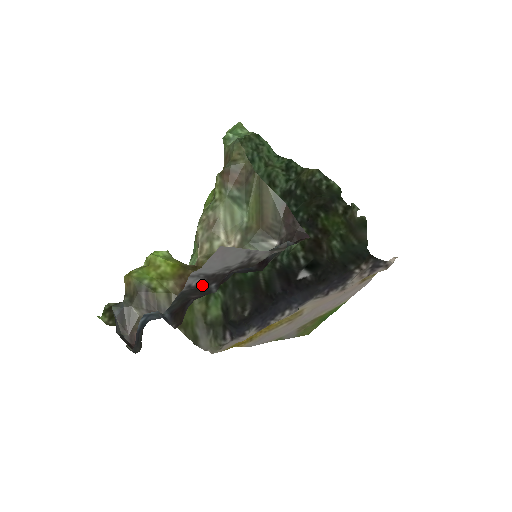
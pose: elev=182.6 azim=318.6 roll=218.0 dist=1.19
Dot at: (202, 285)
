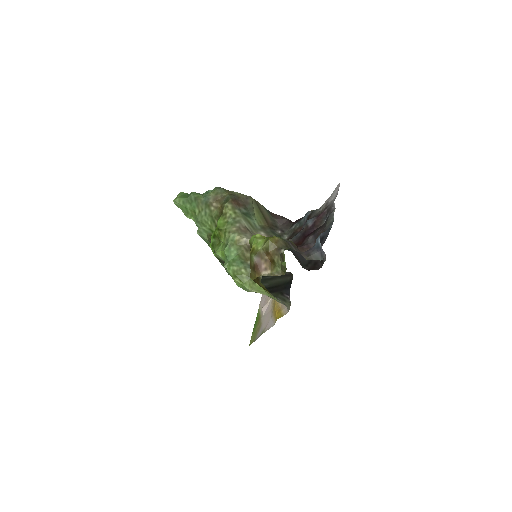
Dot at: (331, 211)
